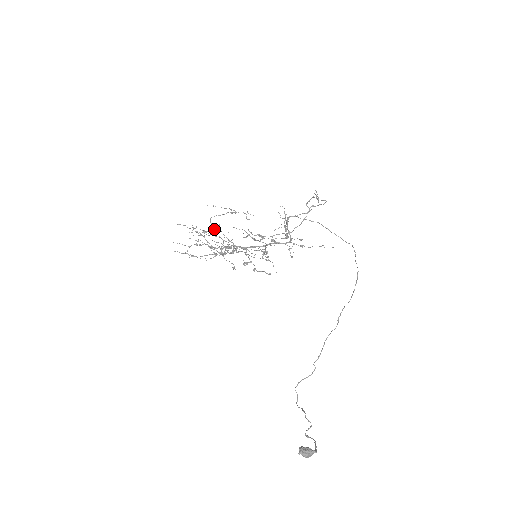
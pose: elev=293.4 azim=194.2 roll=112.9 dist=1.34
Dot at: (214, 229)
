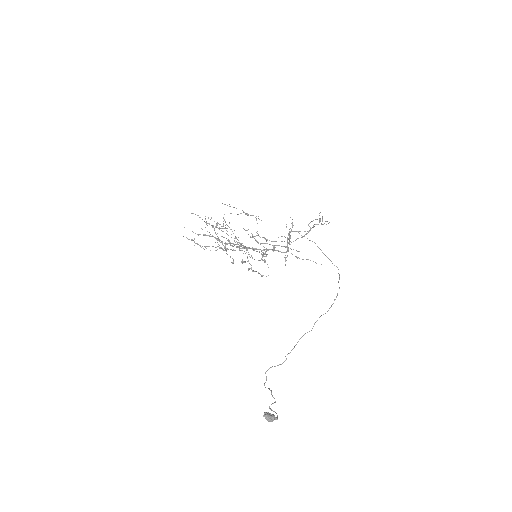
Dot at: occluded
